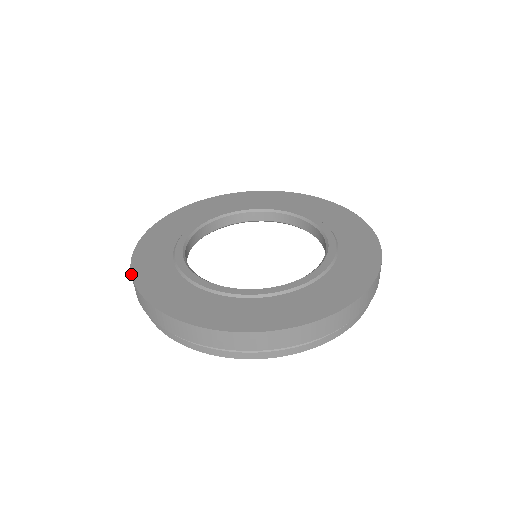
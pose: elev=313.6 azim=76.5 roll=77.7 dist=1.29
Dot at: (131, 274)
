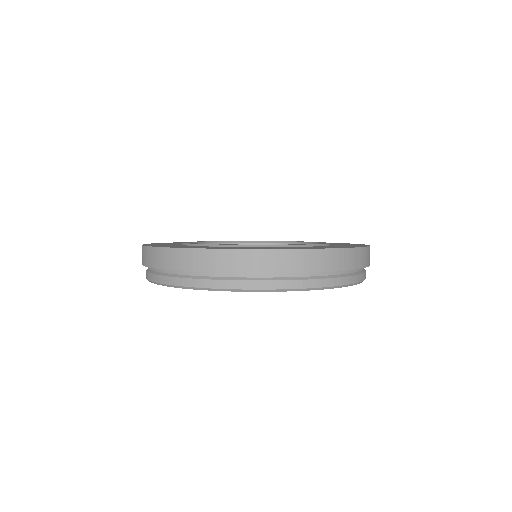
Dot at: occluded
